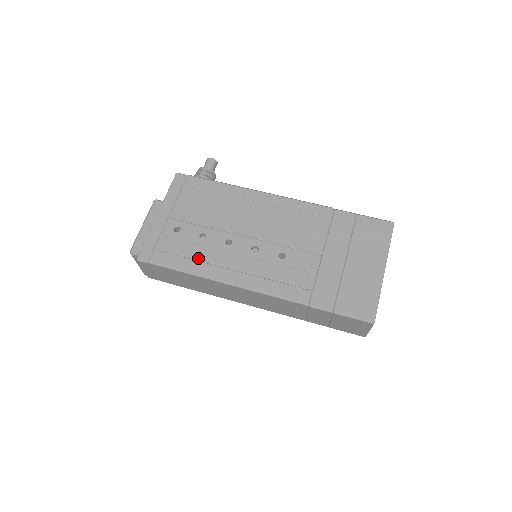
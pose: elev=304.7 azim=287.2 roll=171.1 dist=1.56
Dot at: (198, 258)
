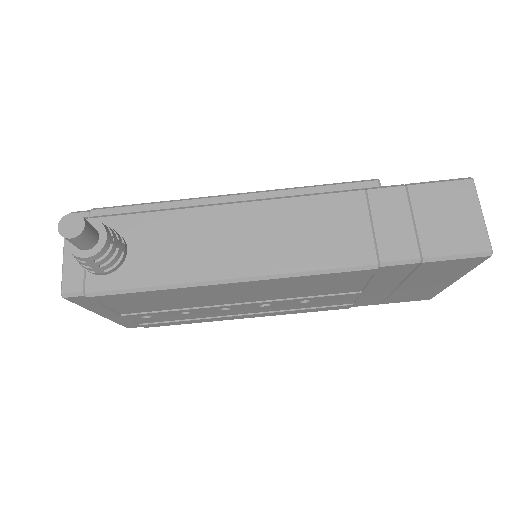
Dot at: (198, 318)
